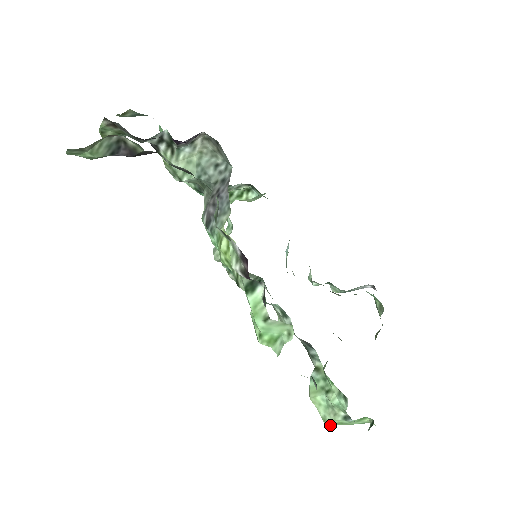
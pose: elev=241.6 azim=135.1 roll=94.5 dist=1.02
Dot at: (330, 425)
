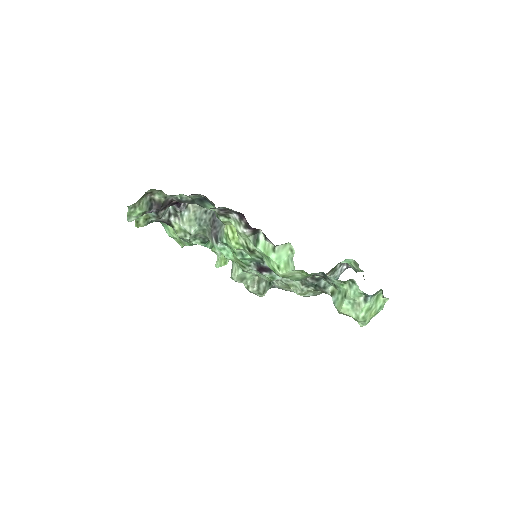
Dot at: (364, 320)
